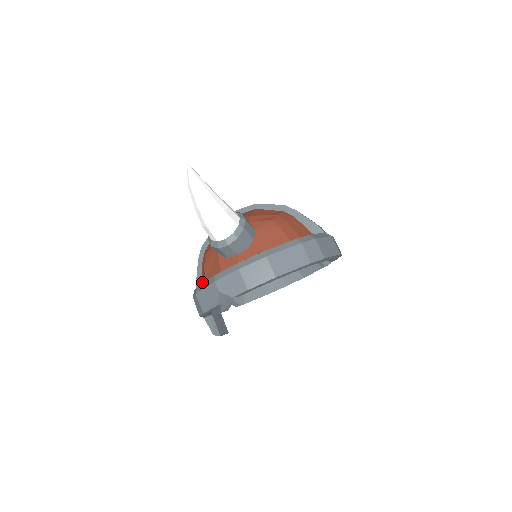
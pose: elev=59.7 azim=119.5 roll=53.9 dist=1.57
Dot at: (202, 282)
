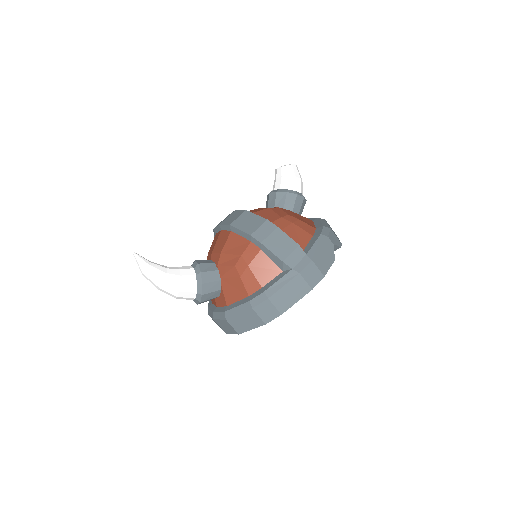
Dot at: occluded
